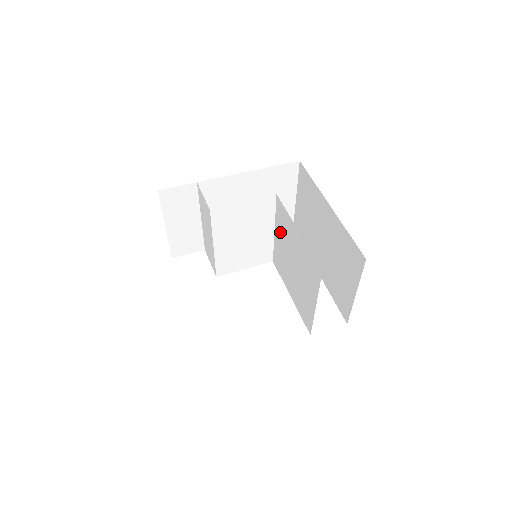
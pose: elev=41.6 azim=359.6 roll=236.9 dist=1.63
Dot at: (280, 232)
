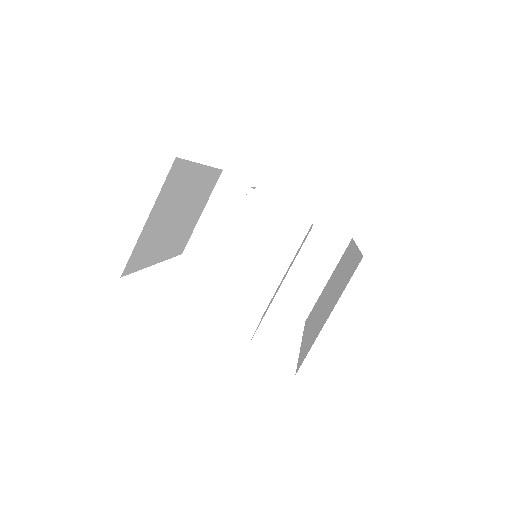
Dot at: occluded
